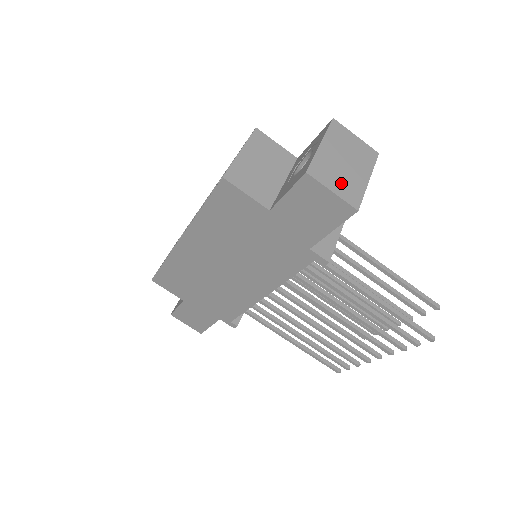
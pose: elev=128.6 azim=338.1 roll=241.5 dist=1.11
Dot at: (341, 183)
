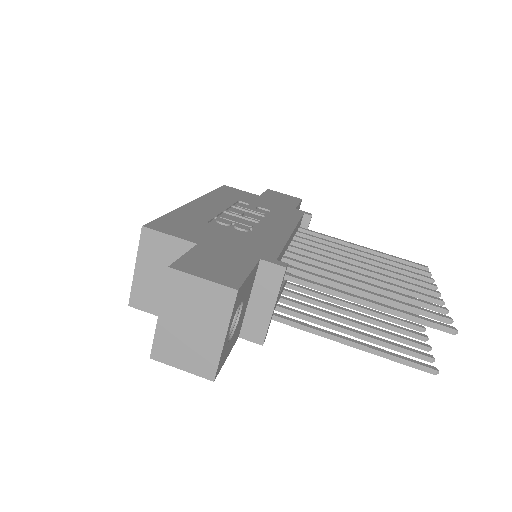
Dot at: (190, 356)
